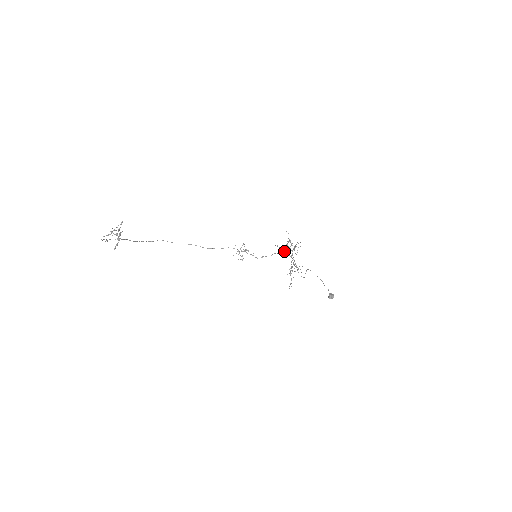
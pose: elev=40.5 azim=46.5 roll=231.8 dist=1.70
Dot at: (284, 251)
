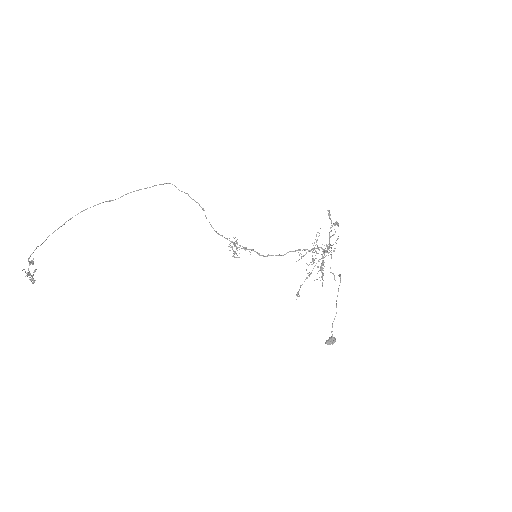
Dot at: occluded
